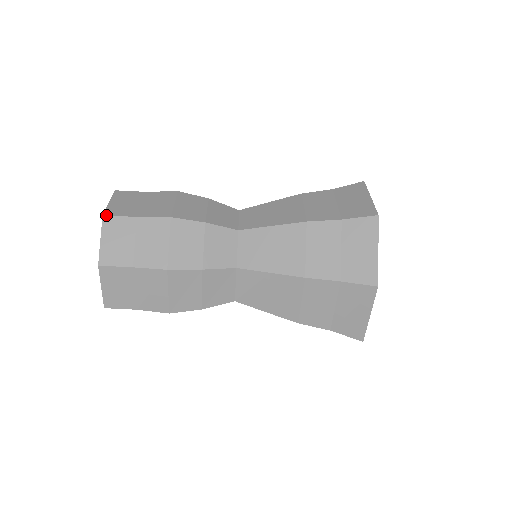
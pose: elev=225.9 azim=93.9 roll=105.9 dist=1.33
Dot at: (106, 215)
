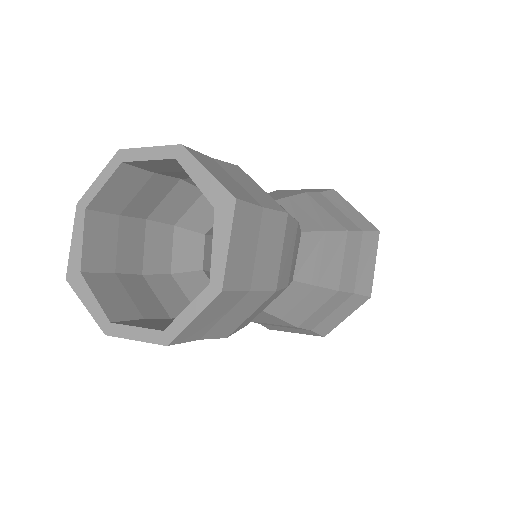
Dot at: occluded
